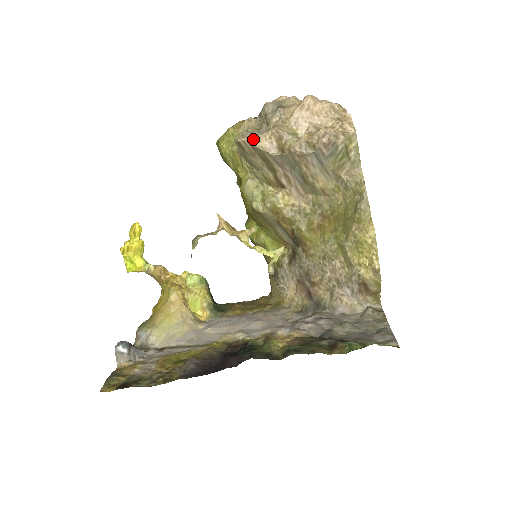
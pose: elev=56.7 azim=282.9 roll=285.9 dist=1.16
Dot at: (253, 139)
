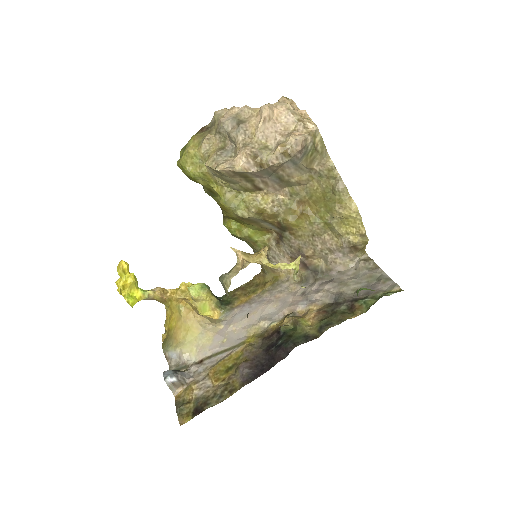
Dot at: (230, 164)
